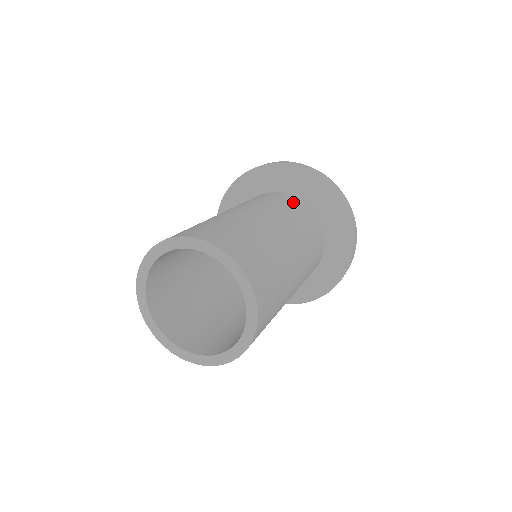
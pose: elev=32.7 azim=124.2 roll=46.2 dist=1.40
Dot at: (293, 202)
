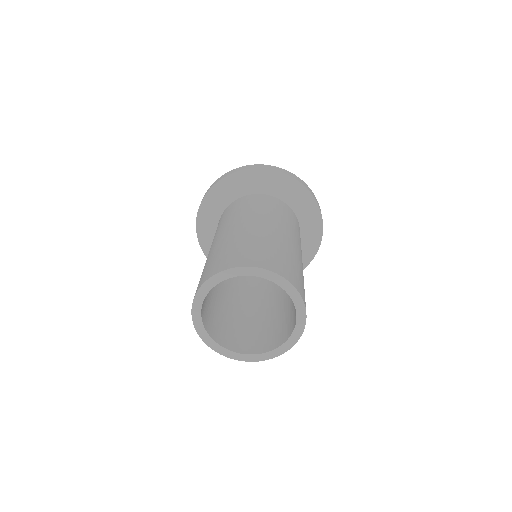
Dot at: (297, 223)
